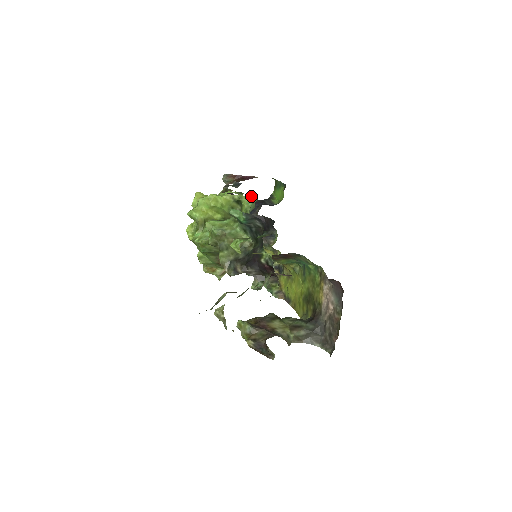
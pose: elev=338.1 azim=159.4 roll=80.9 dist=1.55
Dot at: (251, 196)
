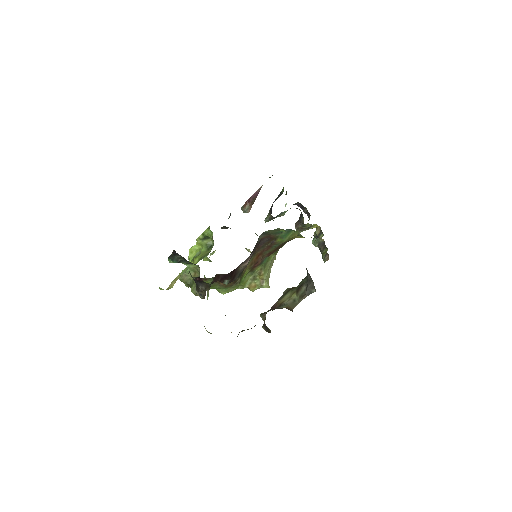
Dot at: (209, 226)
